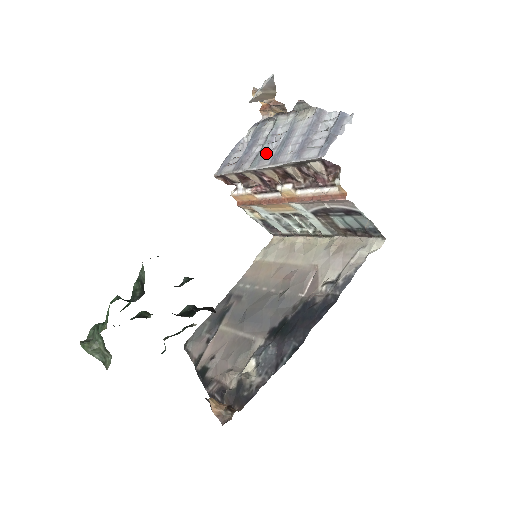
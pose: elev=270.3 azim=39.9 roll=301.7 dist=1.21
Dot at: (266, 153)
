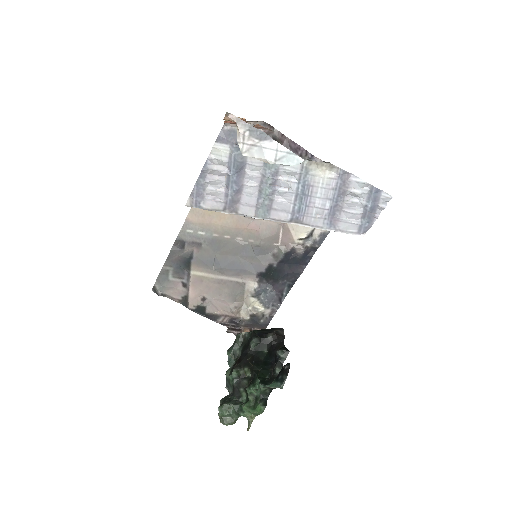
Dot at: (275, 203)
